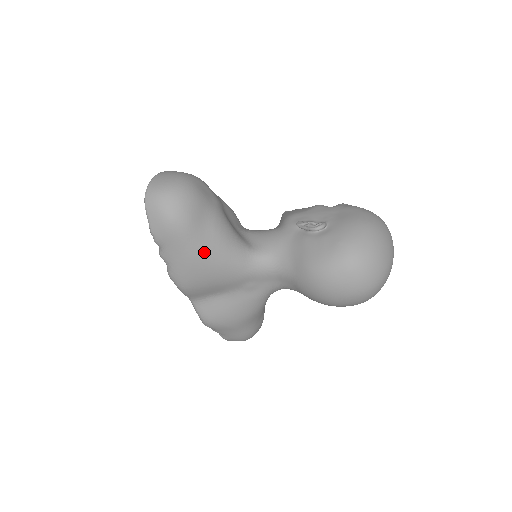
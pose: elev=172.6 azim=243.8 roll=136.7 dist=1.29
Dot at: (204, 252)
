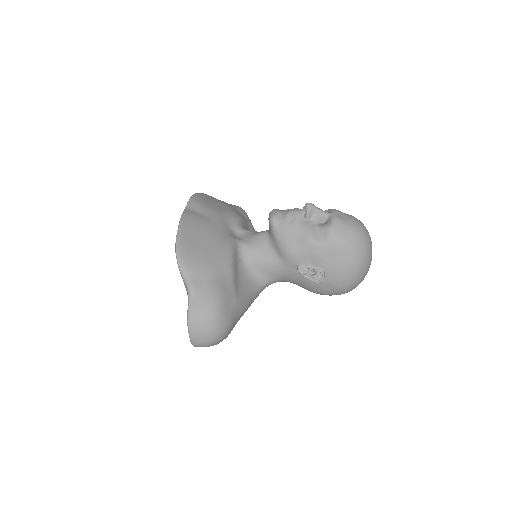
Dot at: occluded
